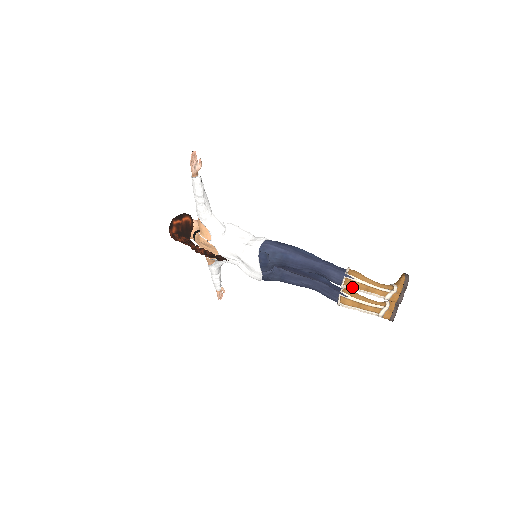
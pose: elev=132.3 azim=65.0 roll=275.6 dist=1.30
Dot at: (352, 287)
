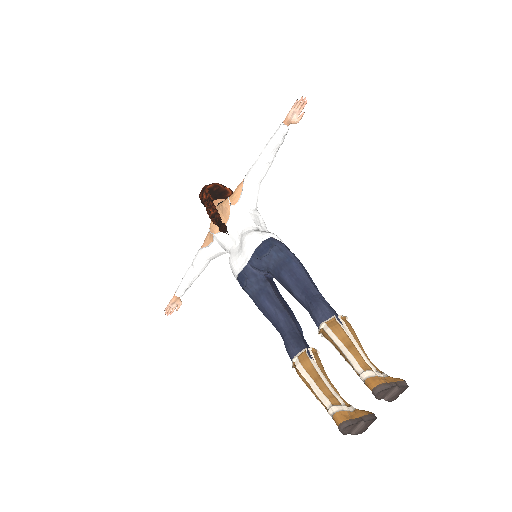
Dot at: (334, 332)
